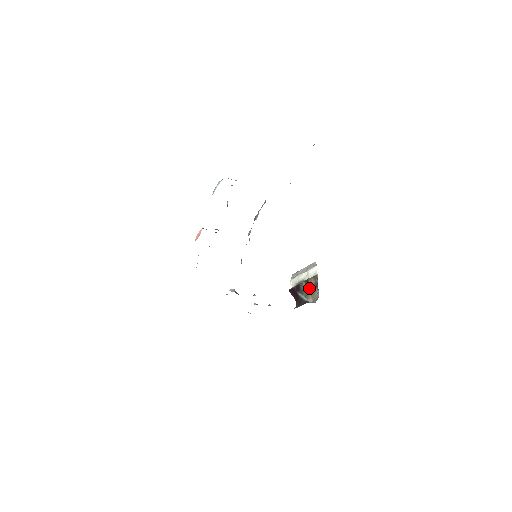
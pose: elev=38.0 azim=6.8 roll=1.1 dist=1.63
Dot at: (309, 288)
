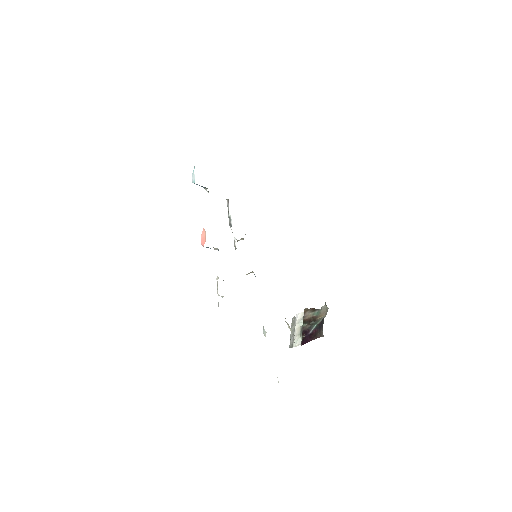
Dot at: (312, 319)
